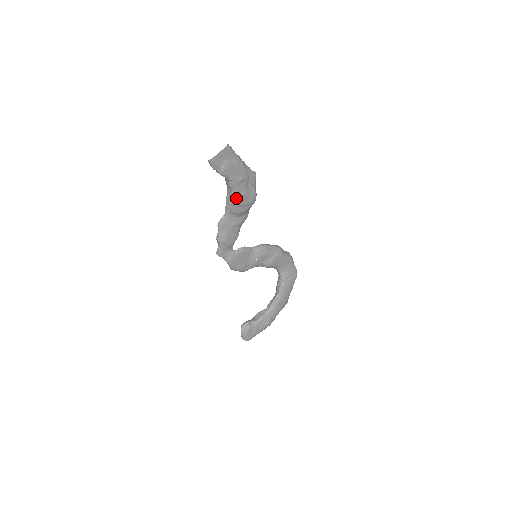
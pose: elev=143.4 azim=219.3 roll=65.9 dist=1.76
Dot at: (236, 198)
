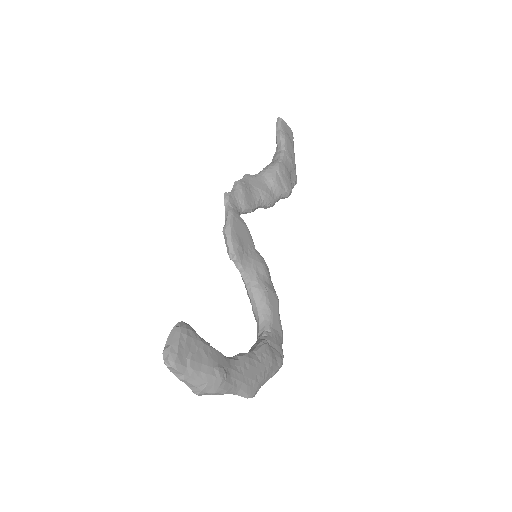
Dot at: (281, 163)
